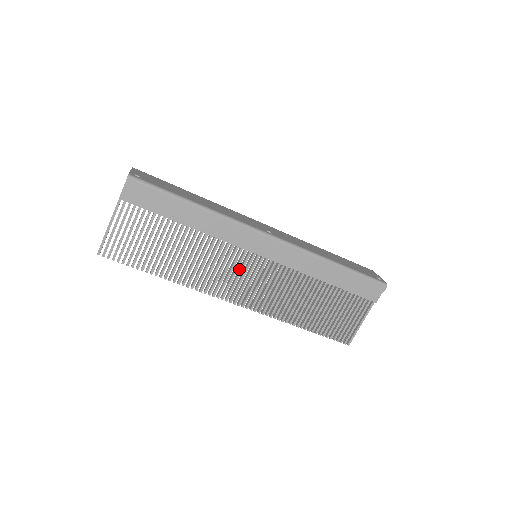
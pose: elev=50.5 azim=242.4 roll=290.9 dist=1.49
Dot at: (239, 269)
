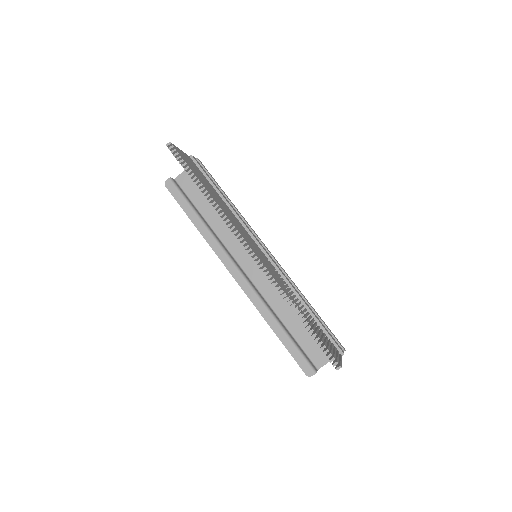
Dot at: occluded
